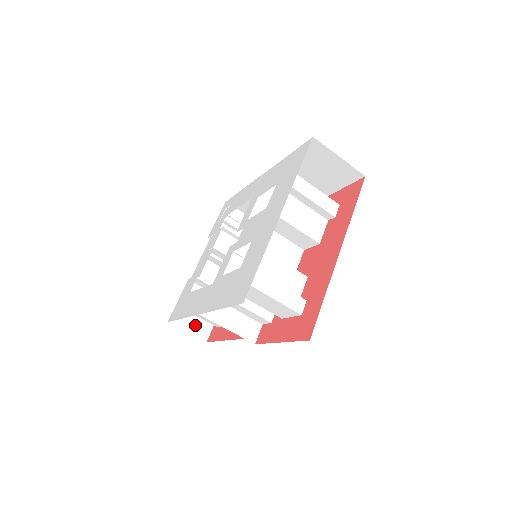
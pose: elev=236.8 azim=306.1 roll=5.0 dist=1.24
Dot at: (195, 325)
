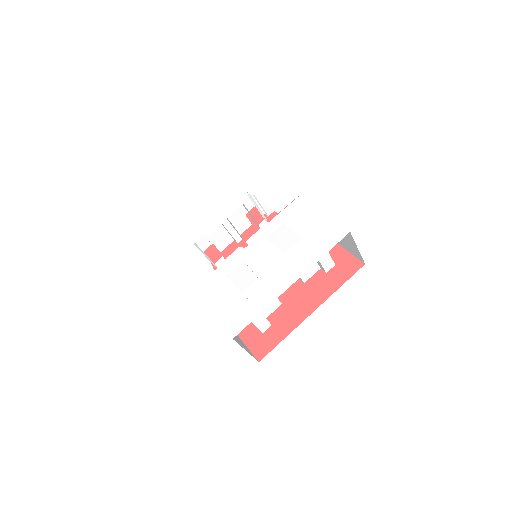
Dot at: occluded
